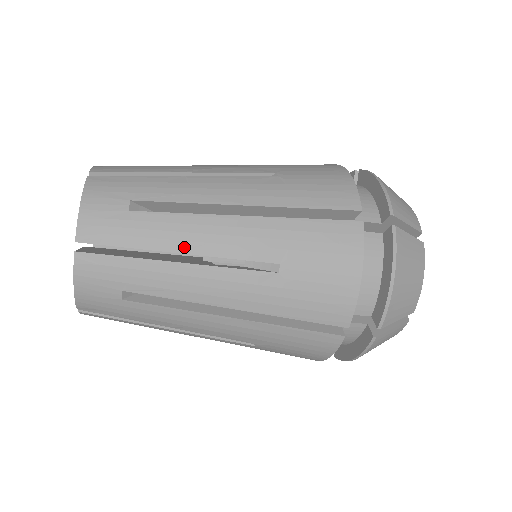
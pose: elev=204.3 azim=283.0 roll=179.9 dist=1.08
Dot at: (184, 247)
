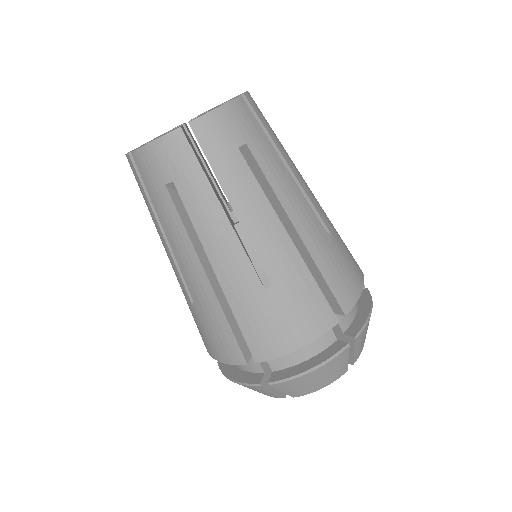
Dot at: (293, 169)
